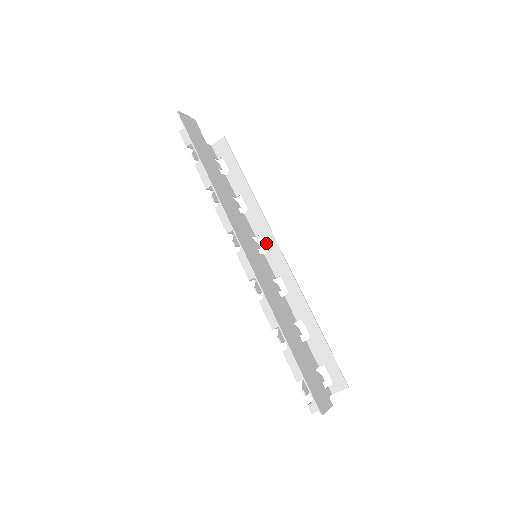
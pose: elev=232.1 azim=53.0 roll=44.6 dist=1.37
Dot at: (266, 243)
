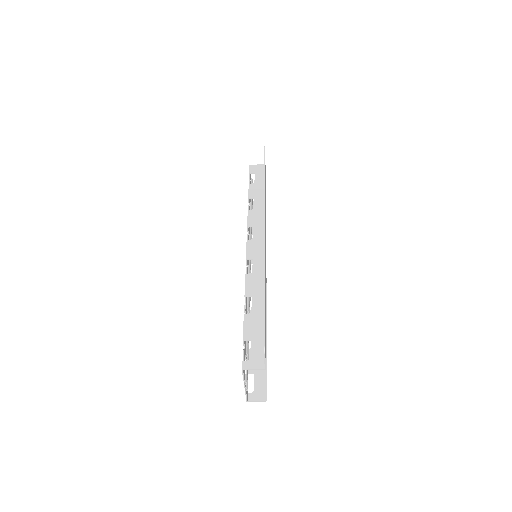
Dot at: occluded
